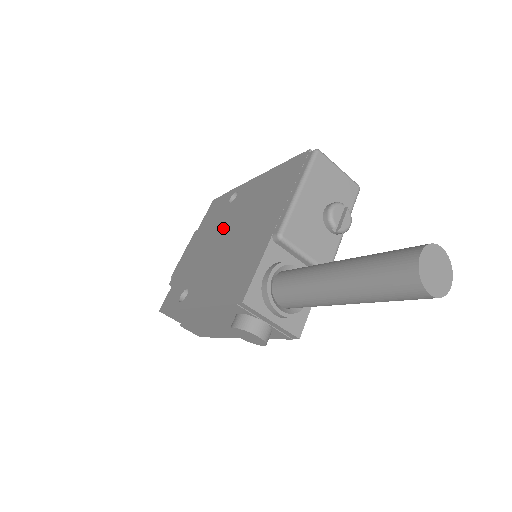
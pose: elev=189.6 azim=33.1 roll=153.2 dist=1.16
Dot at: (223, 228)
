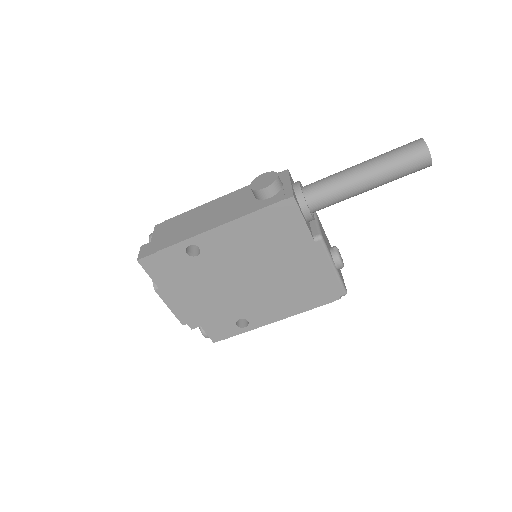
Dot at: occluded
